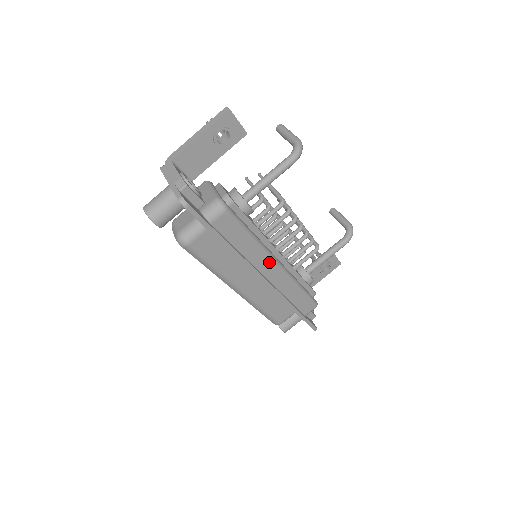
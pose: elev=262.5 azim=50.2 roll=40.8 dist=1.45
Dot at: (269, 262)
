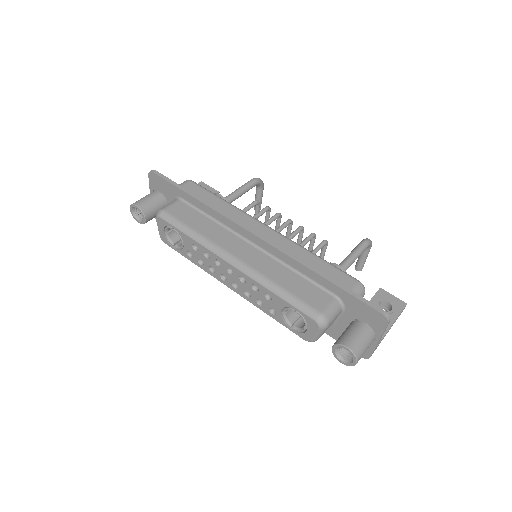
Dot at: (254, 222)
